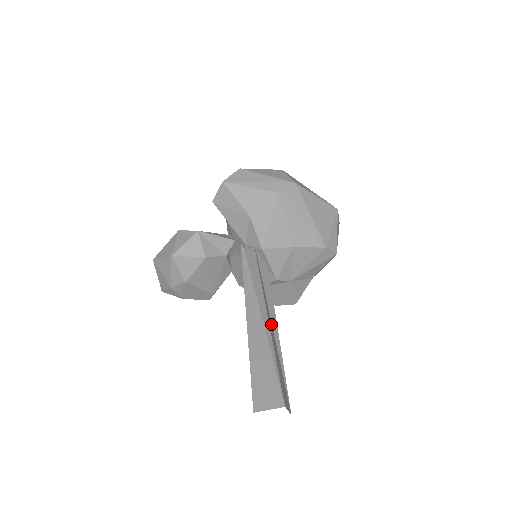
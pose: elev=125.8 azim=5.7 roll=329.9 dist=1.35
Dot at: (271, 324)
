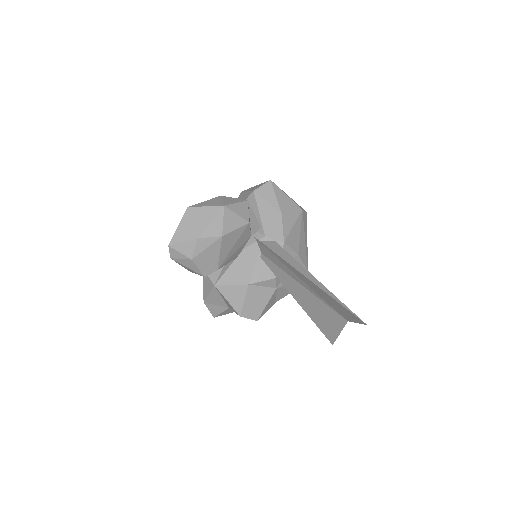
Dot at: occluded
